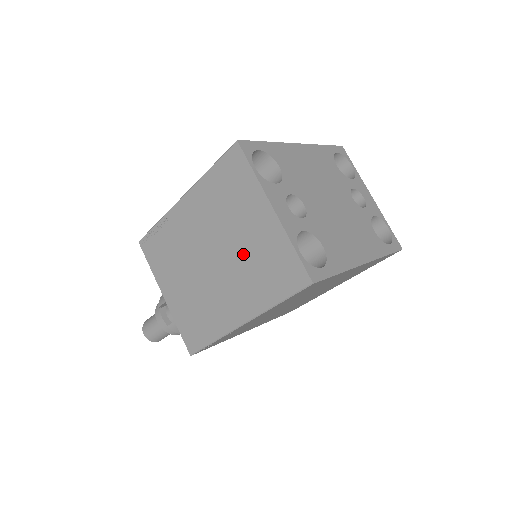
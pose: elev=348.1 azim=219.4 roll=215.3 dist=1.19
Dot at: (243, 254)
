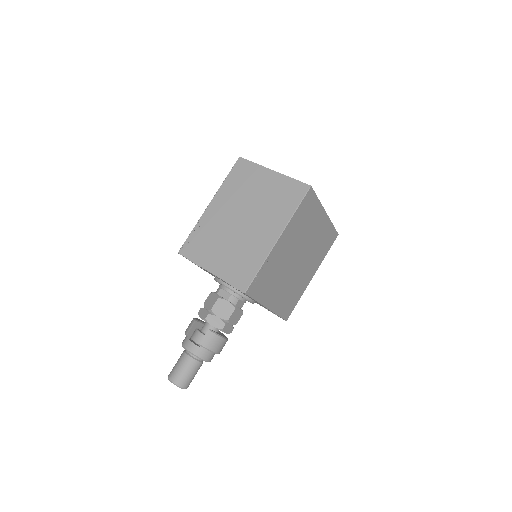
Dot at: (263, 202)
